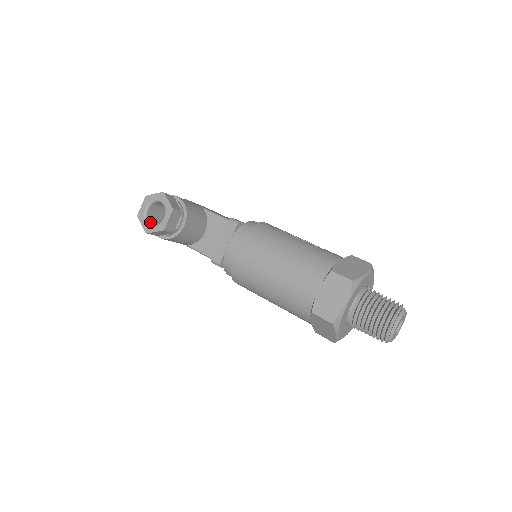
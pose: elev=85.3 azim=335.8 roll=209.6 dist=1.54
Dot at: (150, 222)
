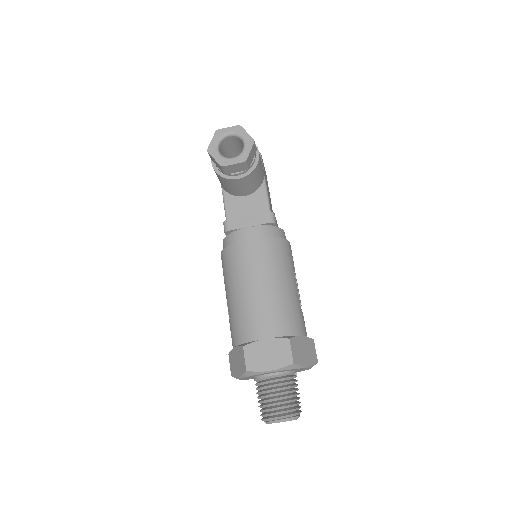
Dot at: (219, 147)
